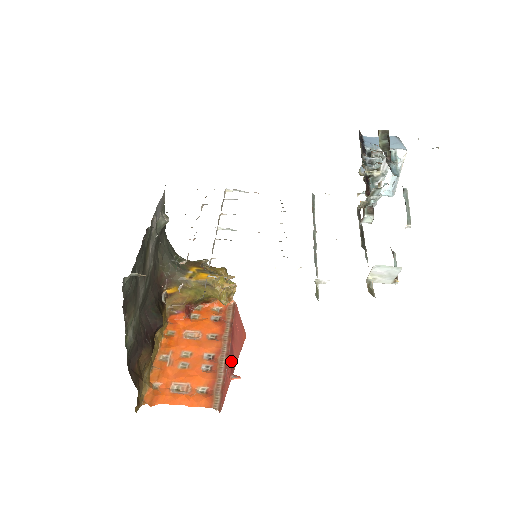
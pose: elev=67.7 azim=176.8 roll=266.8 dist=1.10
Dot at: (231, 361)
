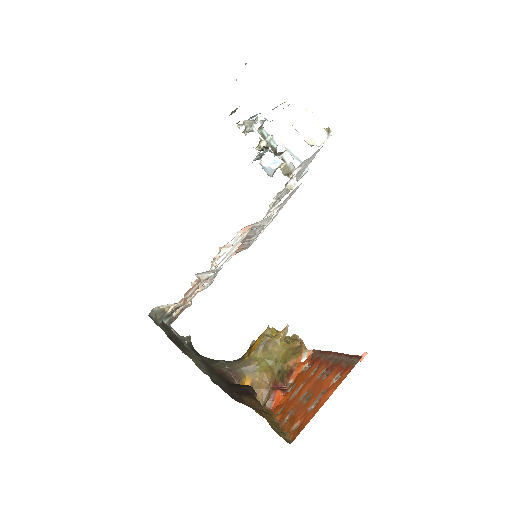
Dot at: occluded
